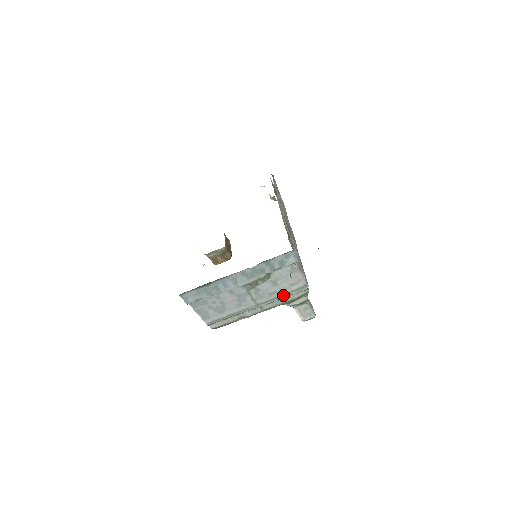
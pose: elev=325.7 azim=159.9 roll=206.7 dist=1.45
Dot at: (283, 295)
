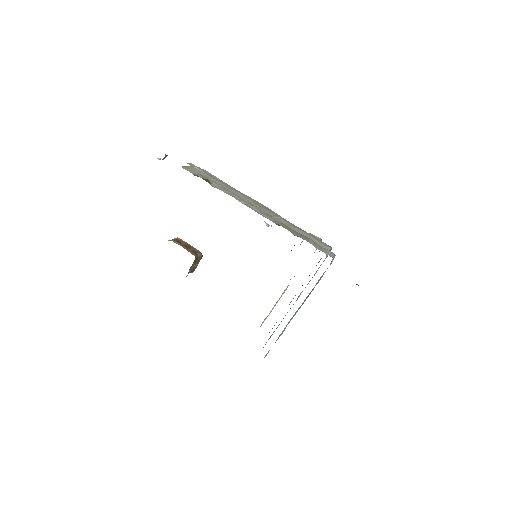
Dot at: occluded
